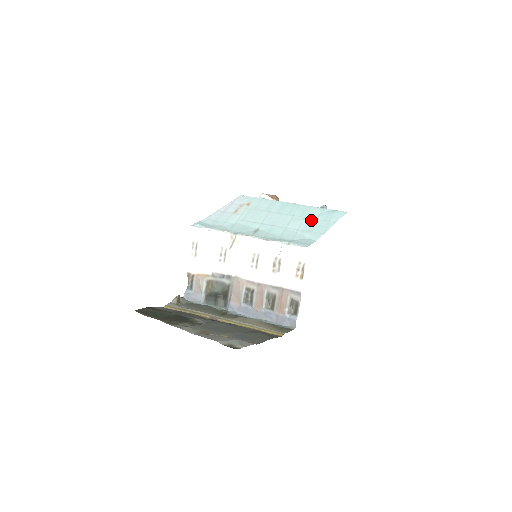
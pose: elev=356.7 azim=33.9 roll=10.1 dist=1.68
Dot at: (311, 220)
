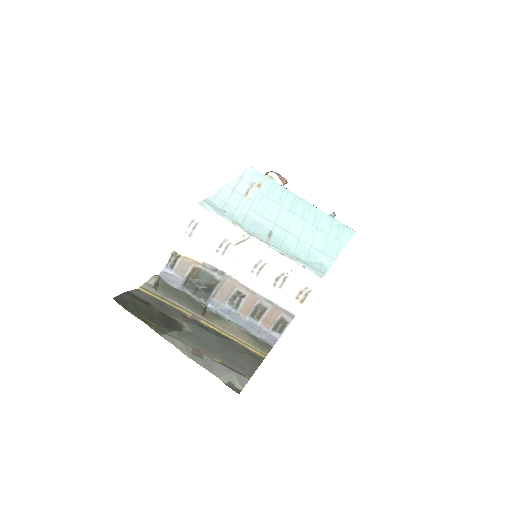
Dot at: (323, 234)
